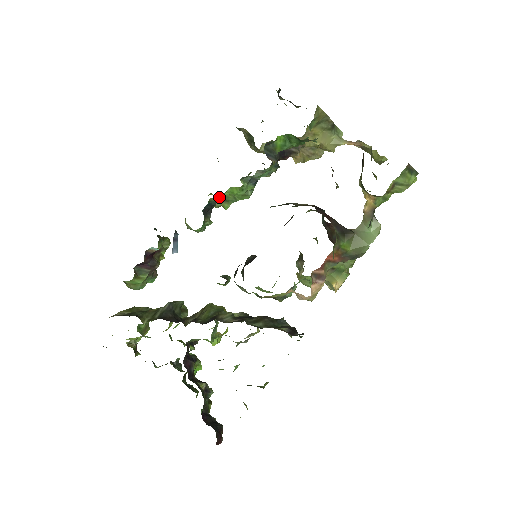
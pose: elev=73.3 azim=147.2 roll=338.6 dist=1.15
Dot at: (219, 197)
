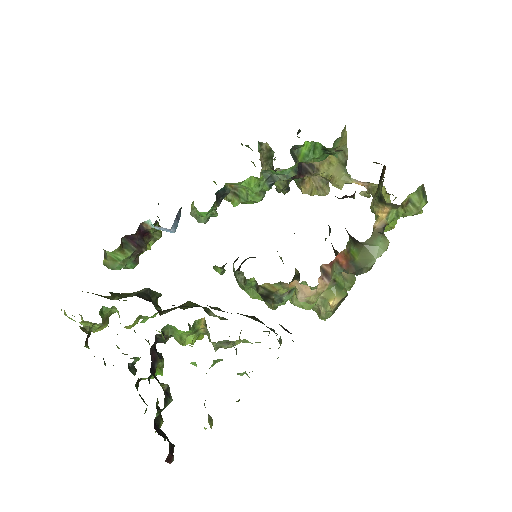
Dot at: (234, 188)
